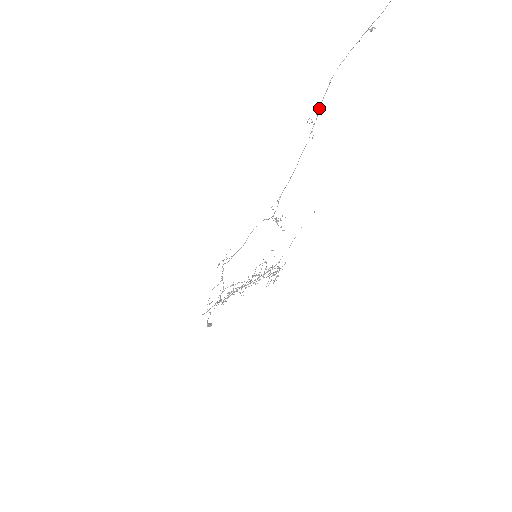
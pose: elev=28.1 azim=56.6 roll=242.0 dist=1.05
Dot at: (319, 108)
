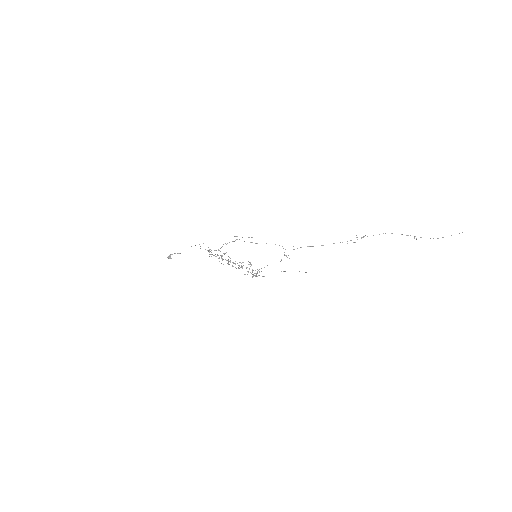
Dot at: occluded
